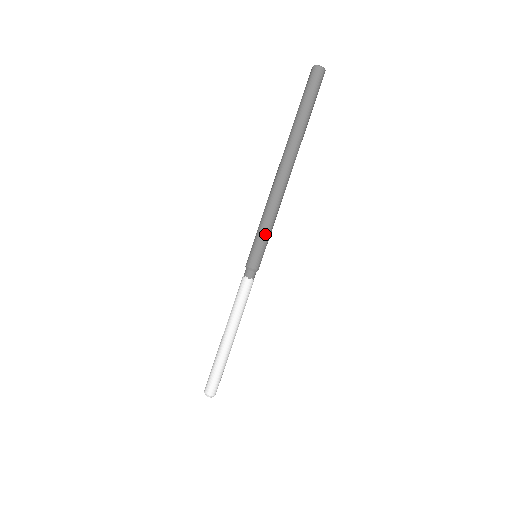
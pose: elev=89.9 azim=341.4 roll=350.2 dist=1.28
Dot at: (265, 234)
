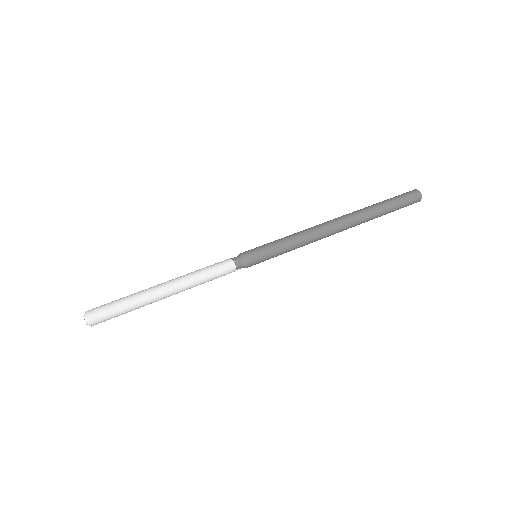
Dot at: (282, 246)
